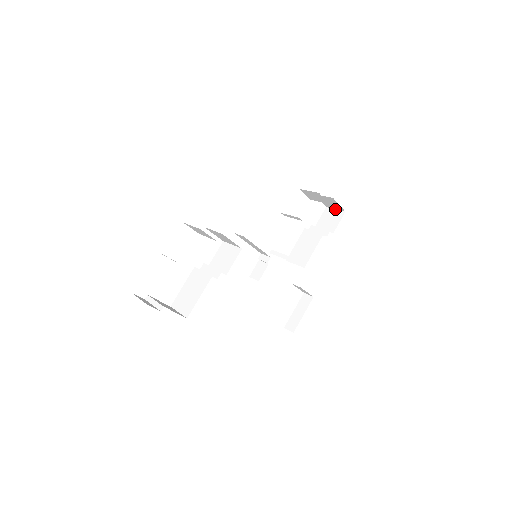
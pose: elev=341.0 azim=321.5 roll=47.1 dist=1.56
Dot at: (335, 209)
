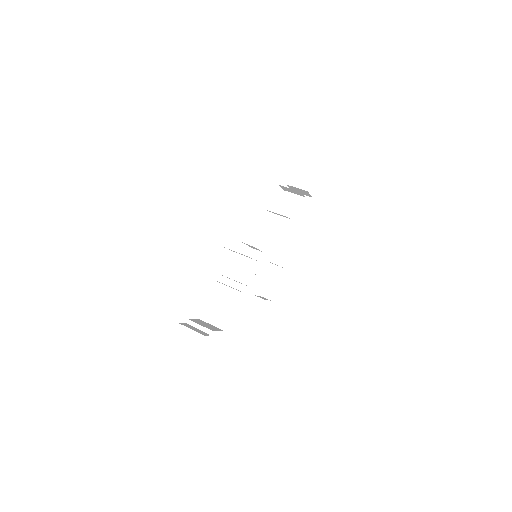
Dot at: occluded
